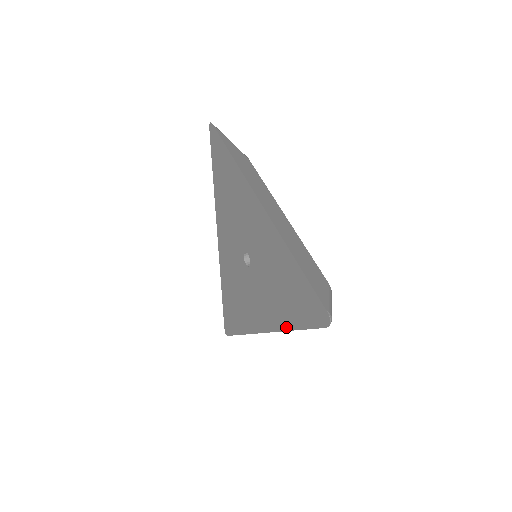
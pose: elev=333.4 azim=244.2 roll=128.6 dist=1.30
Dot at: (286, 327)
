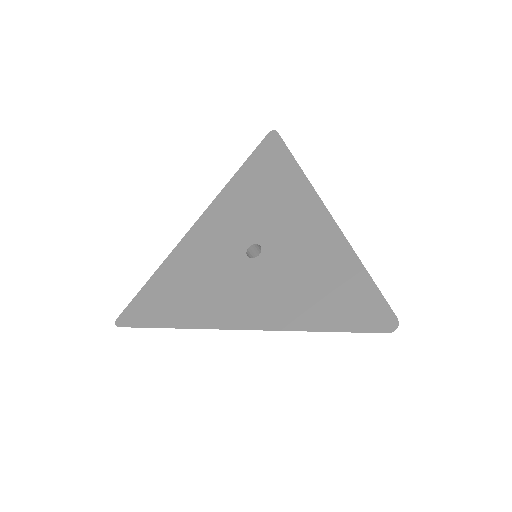
Dot at: (296, 327)
